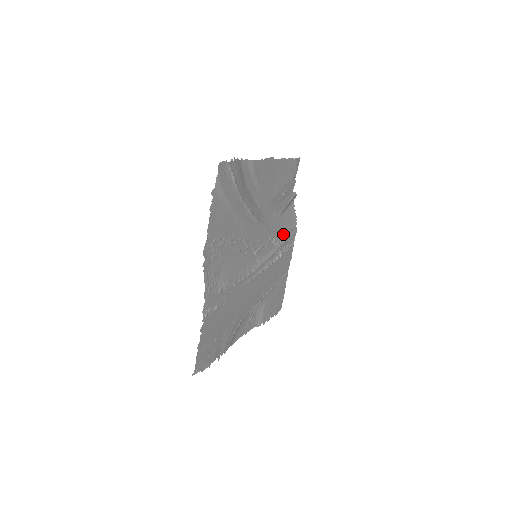
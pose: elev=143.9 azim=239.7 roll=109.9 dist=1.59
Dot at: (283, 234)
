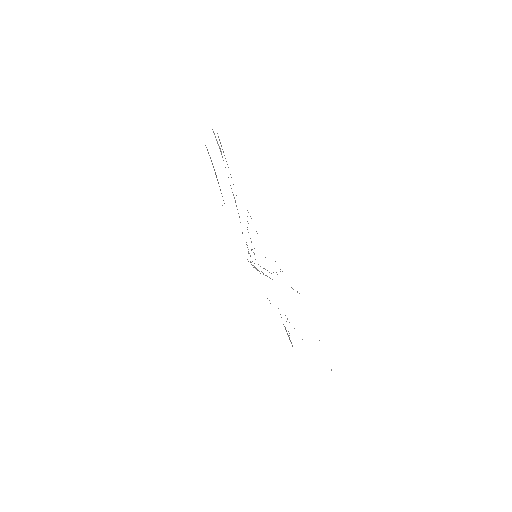
Dot at: occluded
